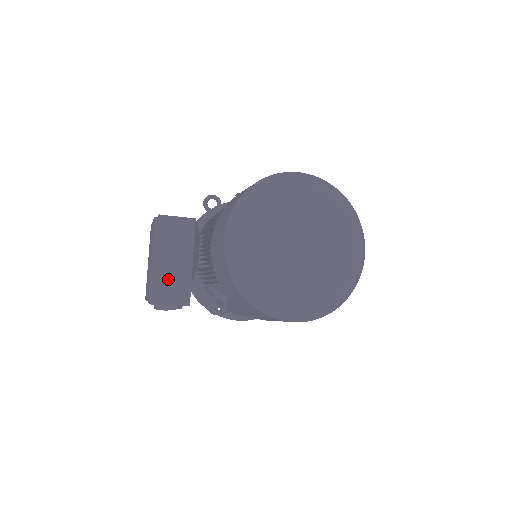
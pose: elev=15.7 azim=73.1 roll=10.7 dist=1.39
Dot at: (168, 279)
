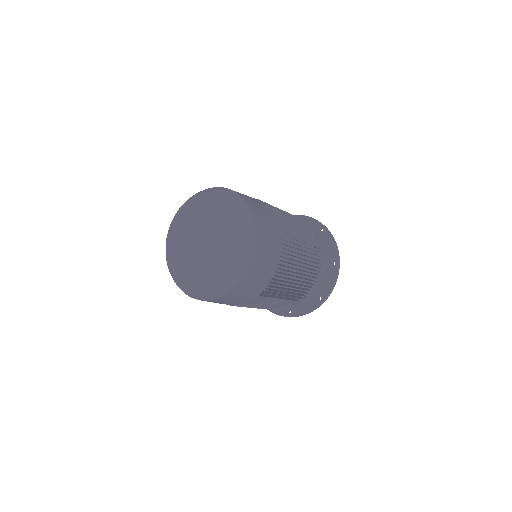
Dot at: occluded
